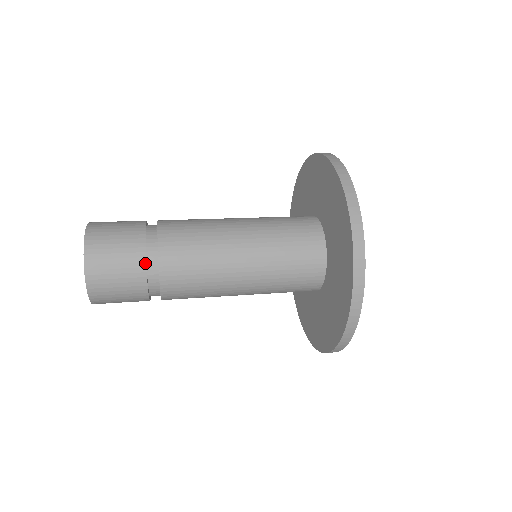
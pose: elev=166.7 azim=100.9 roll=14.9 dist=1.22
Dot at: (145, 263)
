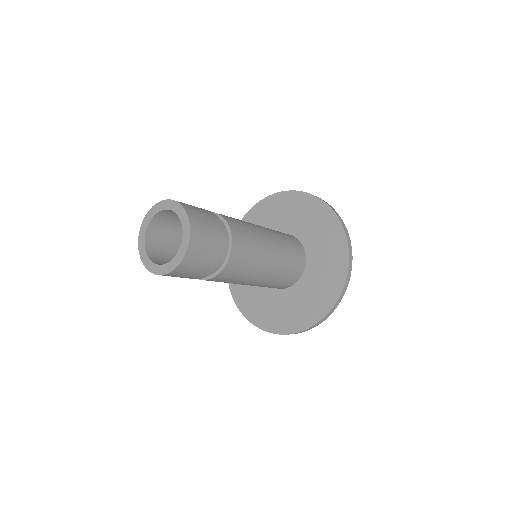
Dot at: (224, 230)
